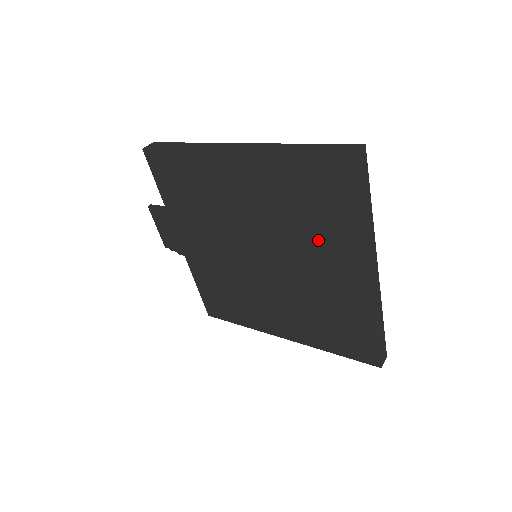
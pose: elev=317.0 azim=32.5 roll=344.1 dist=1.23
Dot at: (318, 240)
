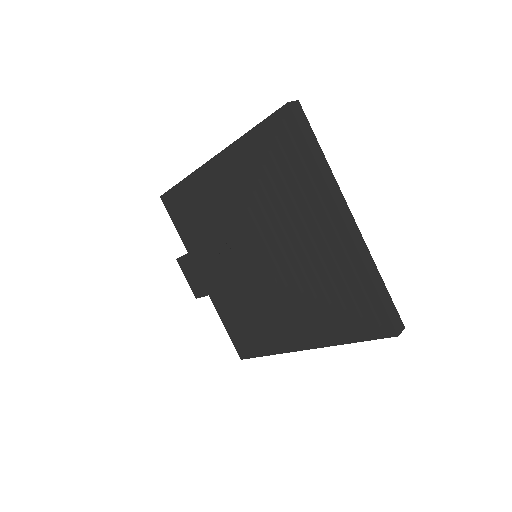
Dot at: (286, 197)
